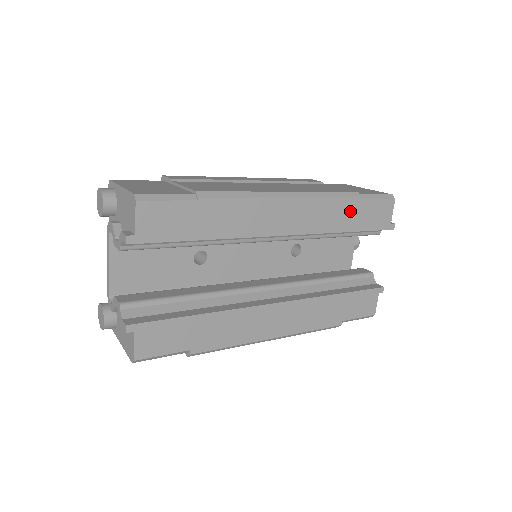
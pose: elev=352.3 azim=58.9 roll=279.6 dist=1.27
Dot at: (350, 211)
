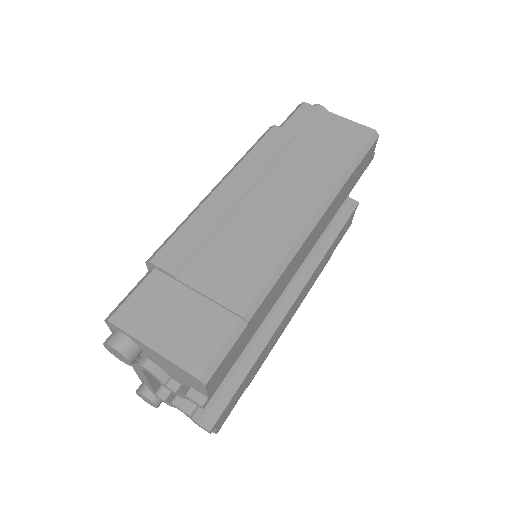
Dot at: (348, 185)
